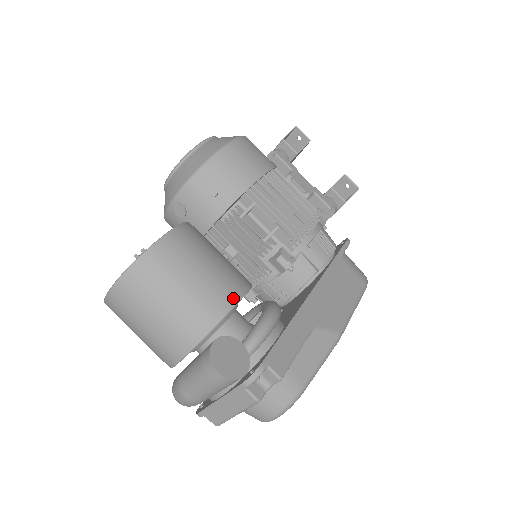
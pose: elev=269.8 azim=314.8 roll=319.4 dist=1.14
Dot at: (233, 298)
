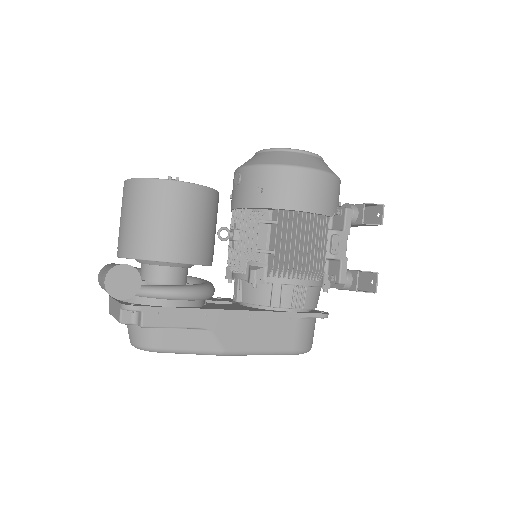
Dot at: (174, 257)
